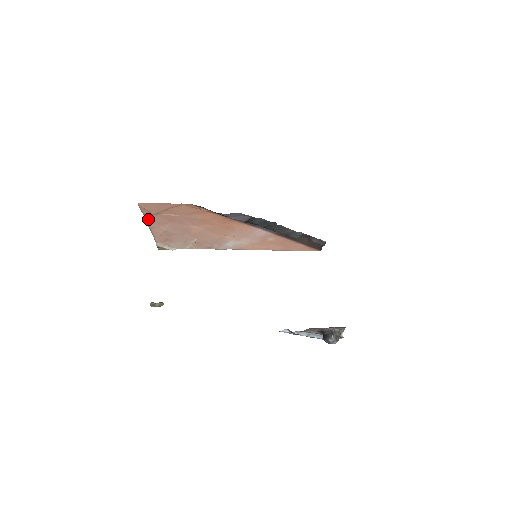
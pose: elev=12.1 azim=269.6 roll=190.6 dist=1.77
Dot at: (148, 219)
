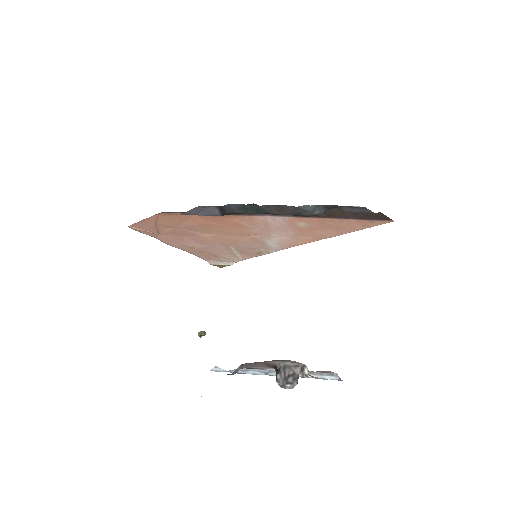
Dot at: (162, 240)
